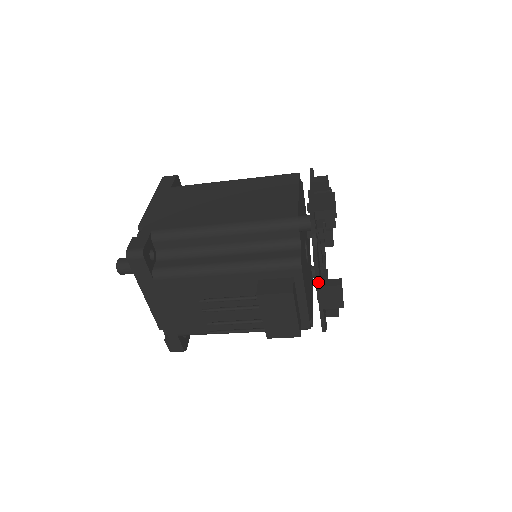
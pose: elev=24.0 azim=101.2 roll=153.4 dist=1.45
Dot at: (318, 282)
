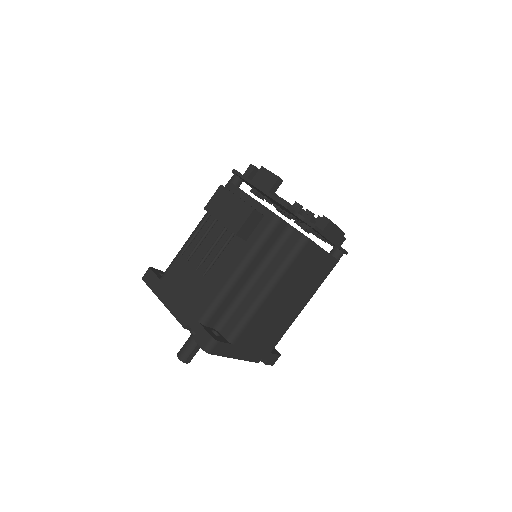
Dot at: (246, 179)
